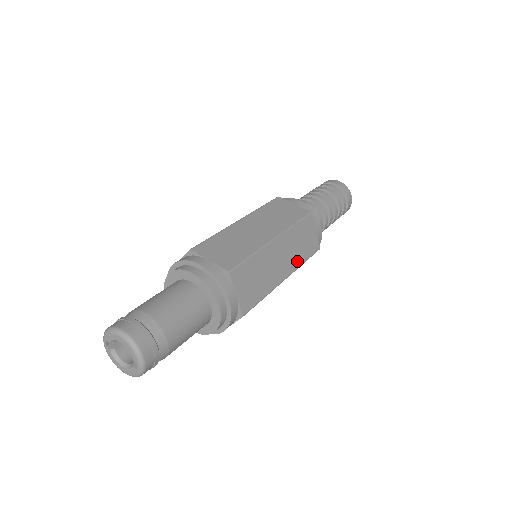
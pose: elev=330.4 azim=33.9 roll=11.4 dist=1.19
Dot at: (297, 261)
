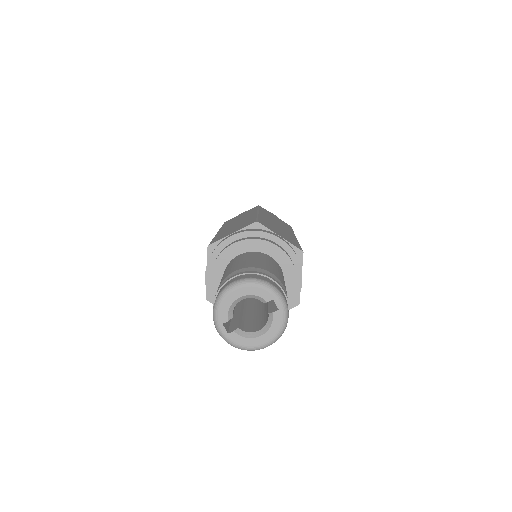
Dot at: (288, 229)
